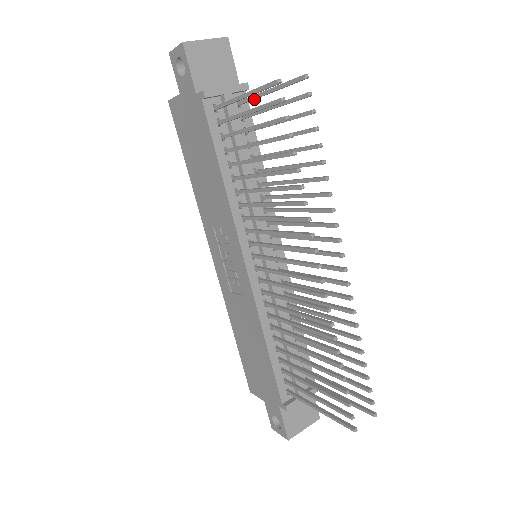
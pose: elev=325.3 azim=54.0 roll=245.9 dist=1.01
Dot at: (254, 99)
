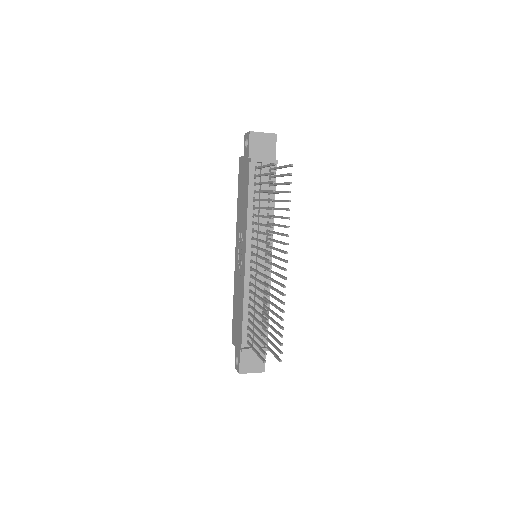
Dot at: occluded
